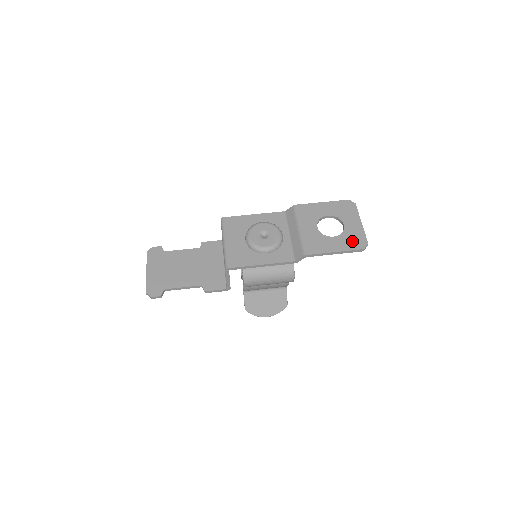
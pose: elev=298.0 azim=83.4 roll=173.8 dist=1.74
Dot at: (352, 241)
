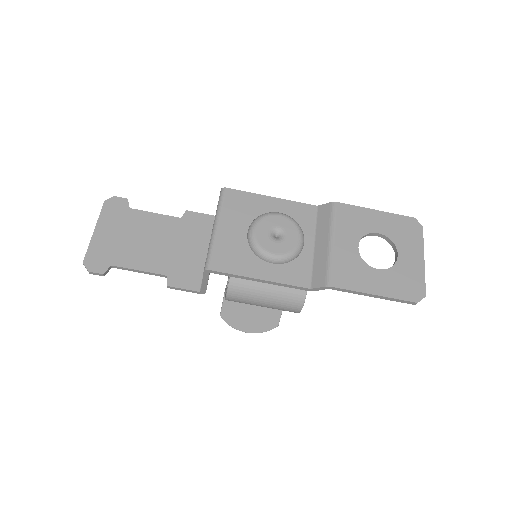
Dot at: (403, 285)
